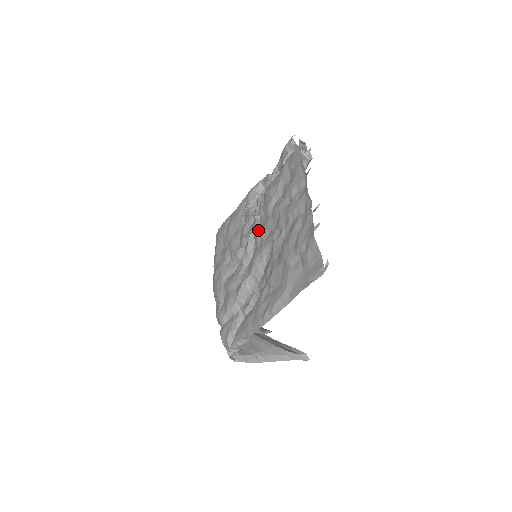
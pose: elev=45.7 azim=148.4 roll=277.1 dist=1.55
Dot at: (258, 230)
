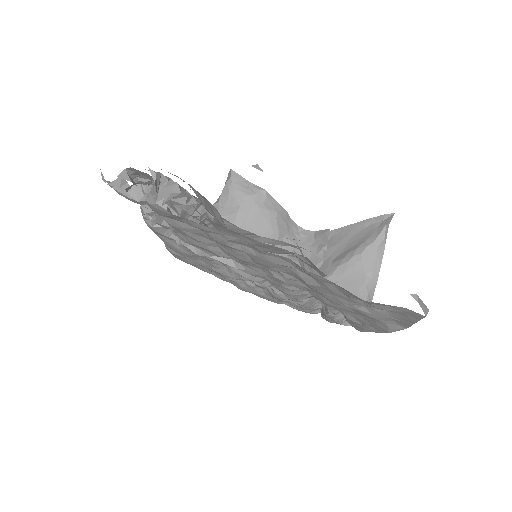
Dot at: occluded
